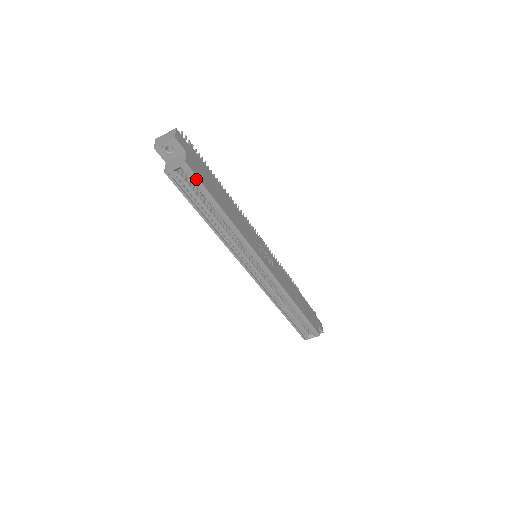
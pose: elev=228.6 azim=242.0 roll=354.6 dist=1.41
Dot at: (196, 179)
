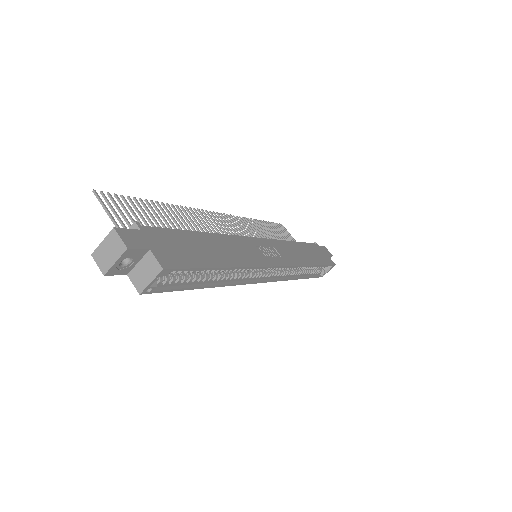
Dot at: occluded
